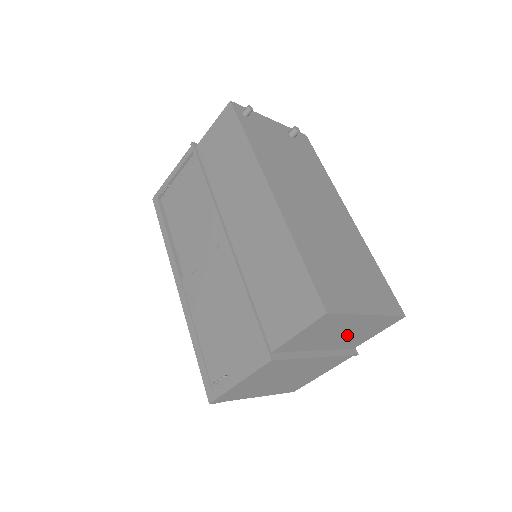
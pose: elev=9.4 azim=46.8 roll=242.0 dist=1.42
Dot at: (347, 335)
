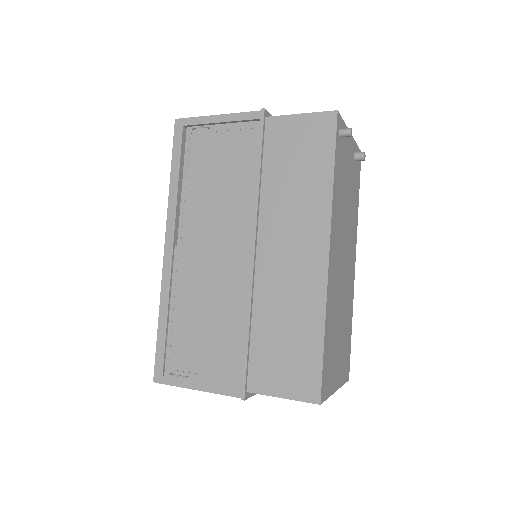
Dot at: occluded
